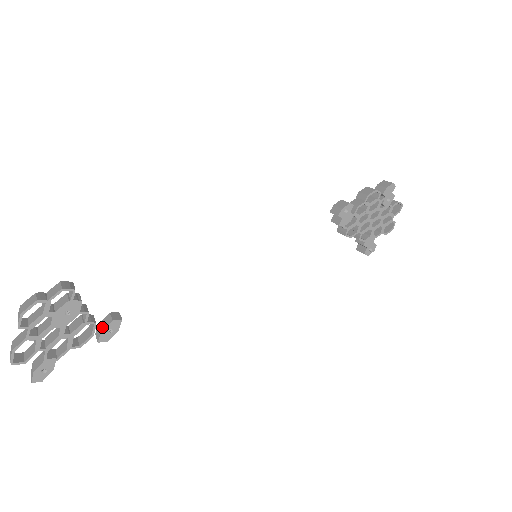
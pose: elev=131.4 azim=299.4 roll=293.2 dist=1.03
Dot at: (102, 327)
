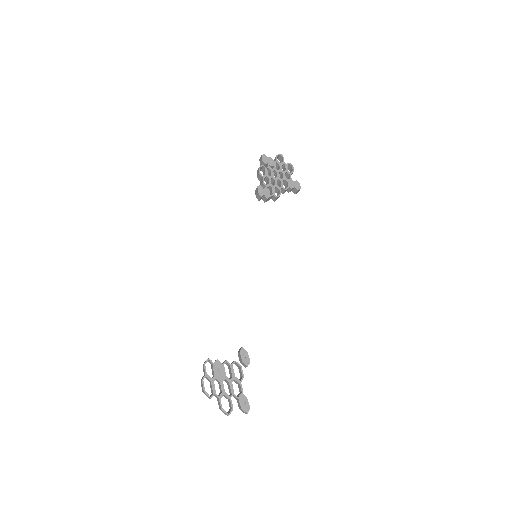
Dot at: (241, 360)
